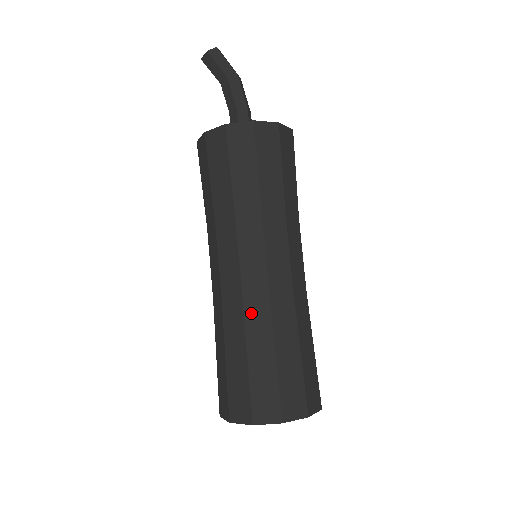
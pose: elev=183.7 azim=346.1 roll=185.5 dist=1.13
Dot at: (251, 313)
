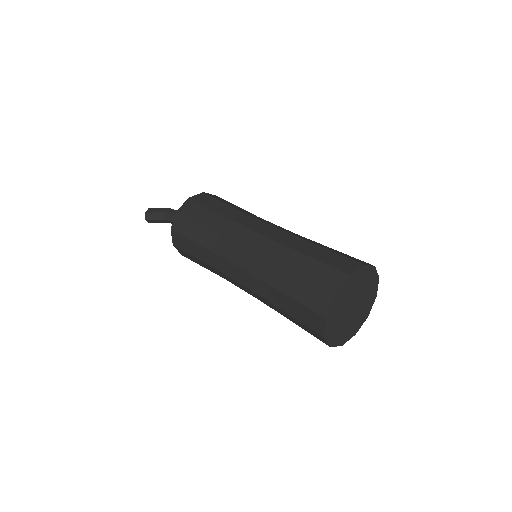
Dot at: (271, 255)
